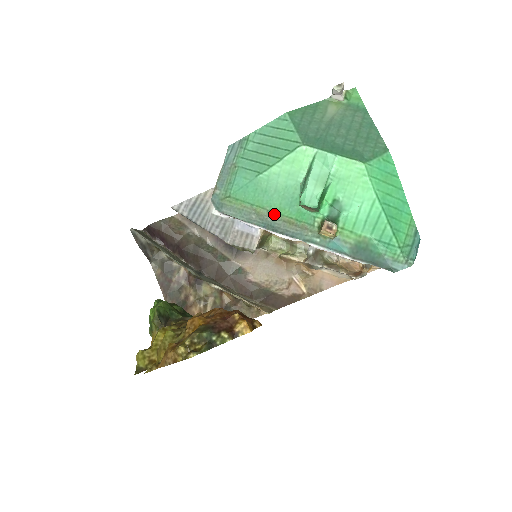
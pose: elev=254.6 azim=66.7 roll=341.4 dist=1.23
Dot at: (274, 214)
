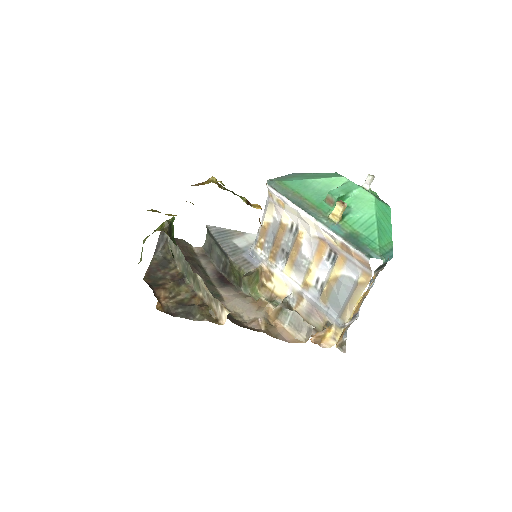
Dot at: (304, 199)
